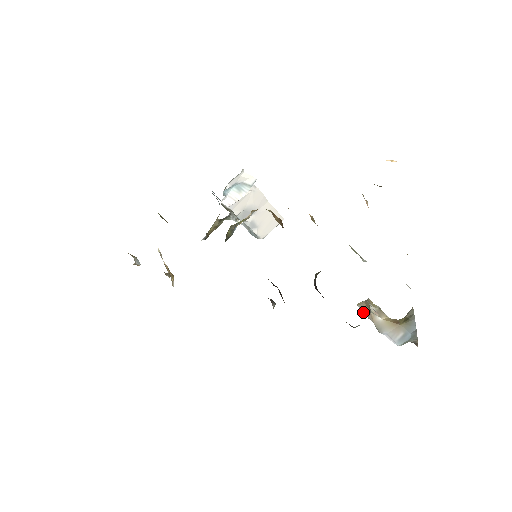
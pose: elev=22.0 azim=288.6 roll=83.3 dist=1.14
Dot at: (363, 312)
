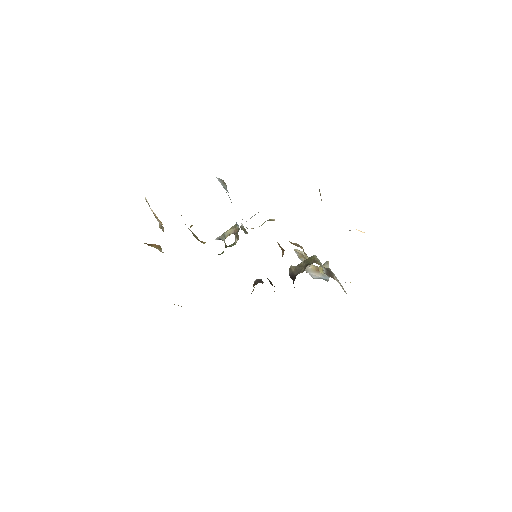
Dot at: occluded
